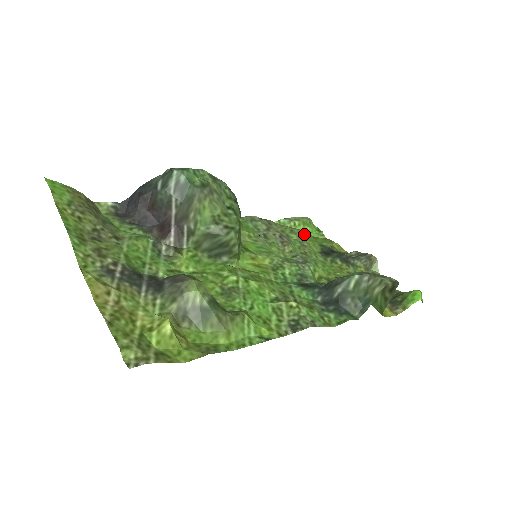
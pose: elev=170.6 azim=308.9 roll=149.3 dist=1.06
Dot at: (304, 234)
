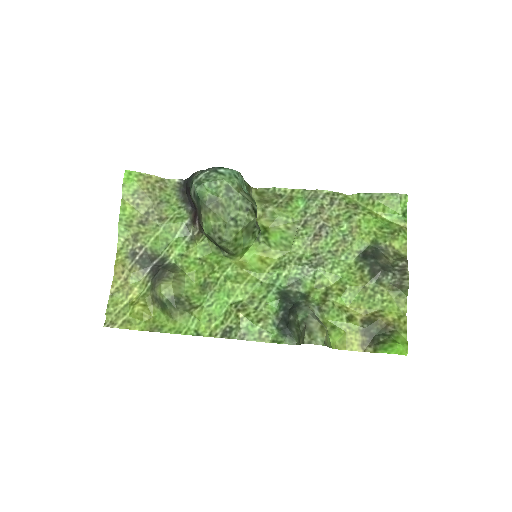
Dot at: (365, 223)
